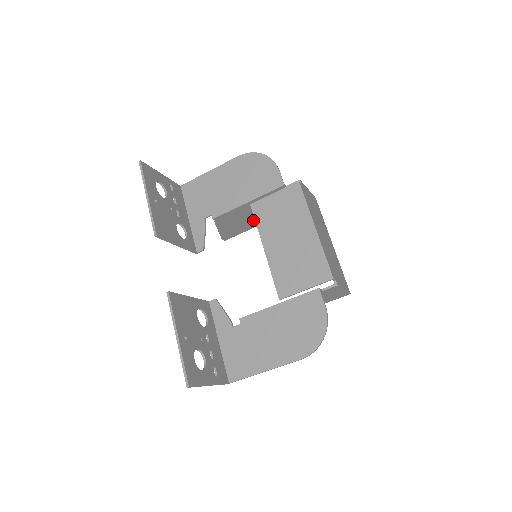
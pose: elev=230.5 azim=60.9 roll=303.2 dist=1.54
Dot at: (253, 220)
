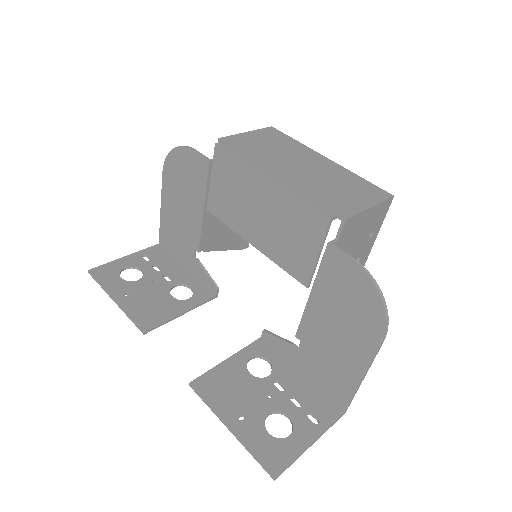
Dot at: occluded
